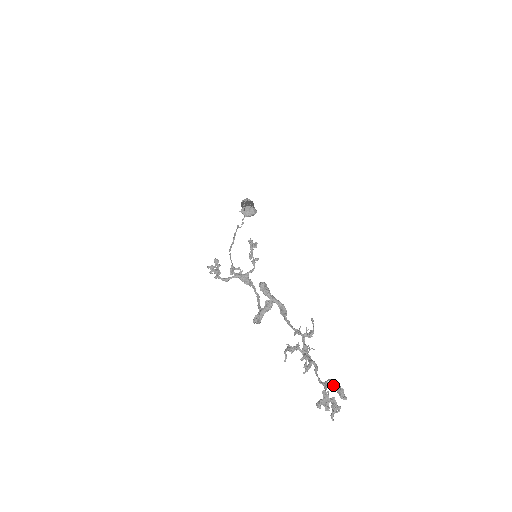
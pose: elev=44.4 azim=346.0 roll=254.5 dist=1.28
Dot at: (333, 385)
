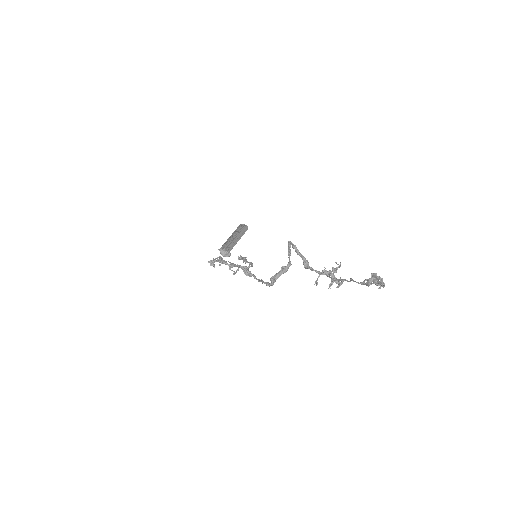
Dot at: occluded
